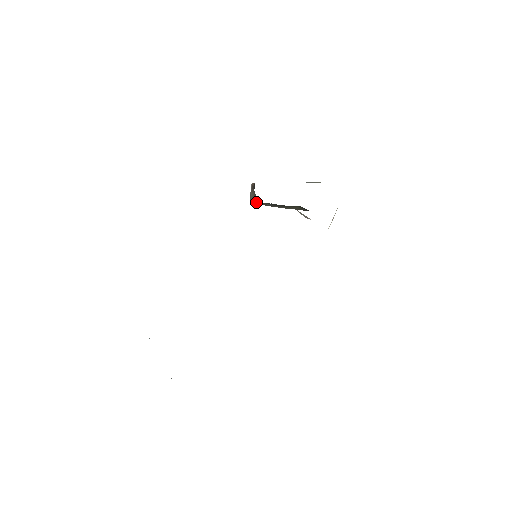
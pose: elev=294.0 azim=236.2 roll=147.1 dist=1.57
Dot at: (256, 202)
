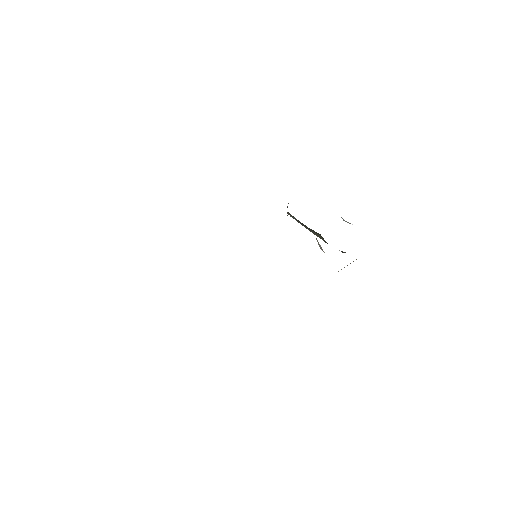
Dot at: (288, 212)
